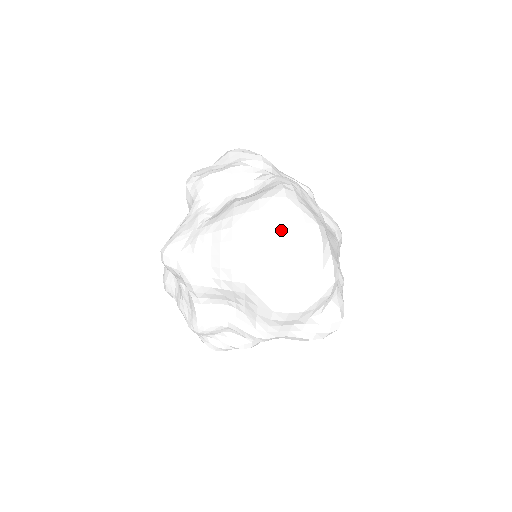
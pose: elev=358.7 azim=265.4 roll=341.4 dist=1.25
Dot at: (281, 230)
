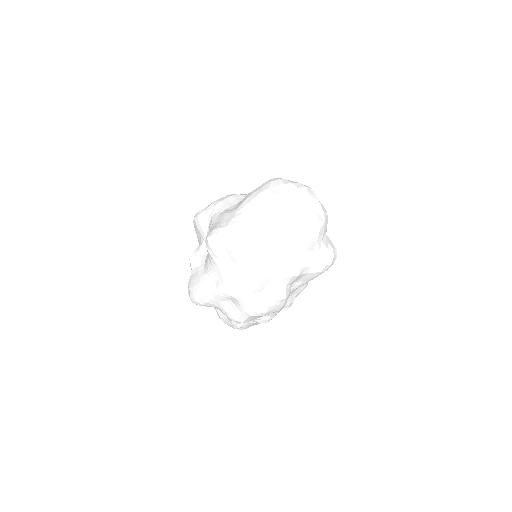
Dot at: (289, 186)
